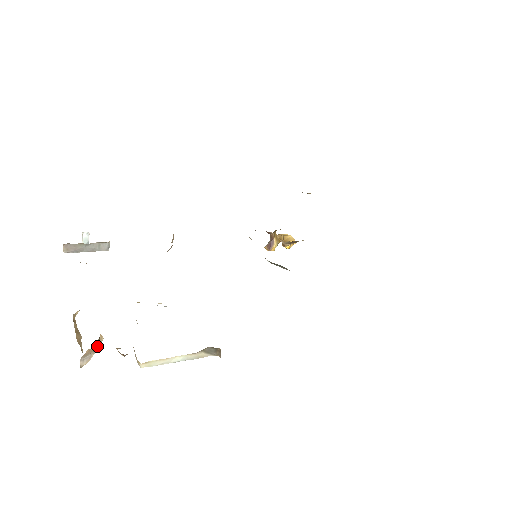
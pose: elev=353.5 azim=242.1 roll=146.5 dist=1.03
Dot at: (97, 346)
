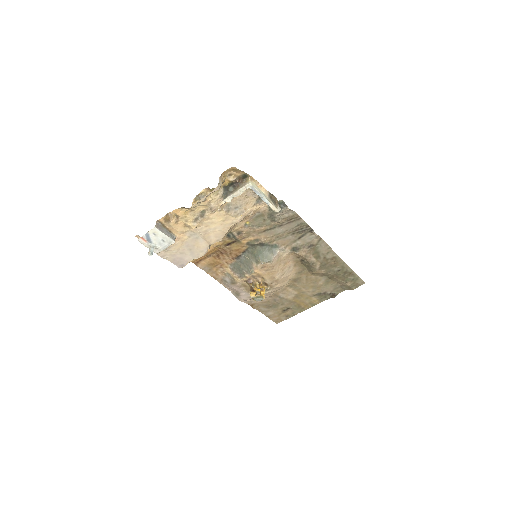
Dot at: occluded
